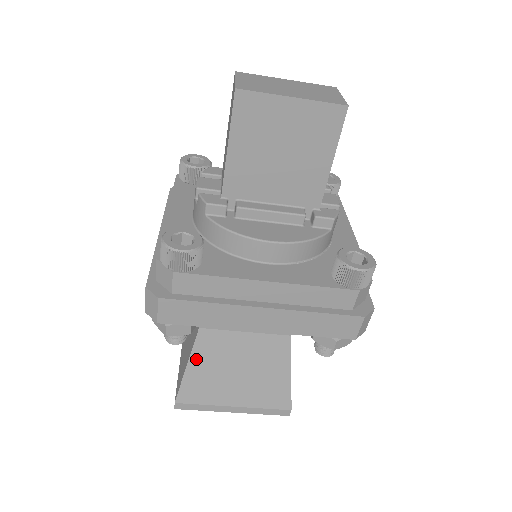
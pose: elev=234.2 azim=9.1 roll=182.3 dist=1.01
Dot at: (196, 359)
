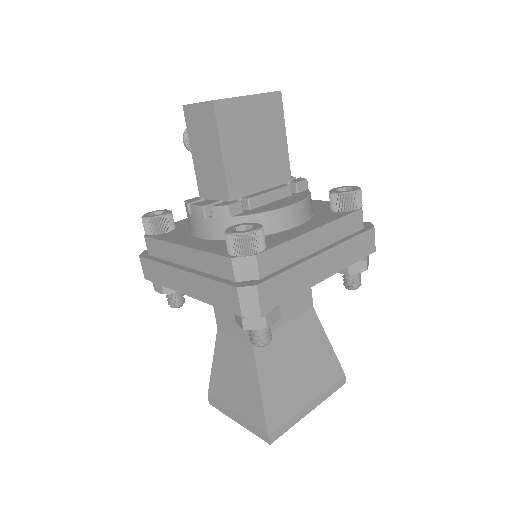
Dot at: (264, 377)
